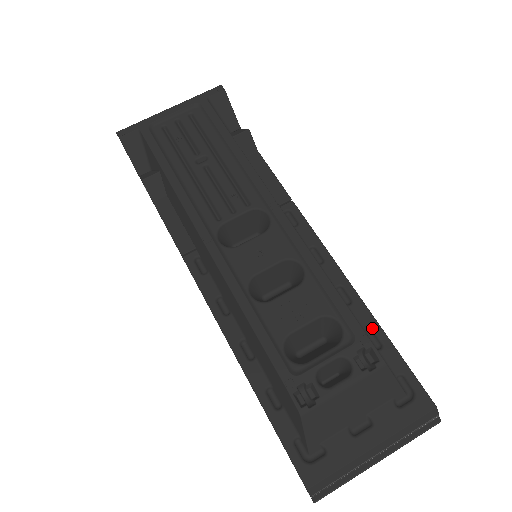
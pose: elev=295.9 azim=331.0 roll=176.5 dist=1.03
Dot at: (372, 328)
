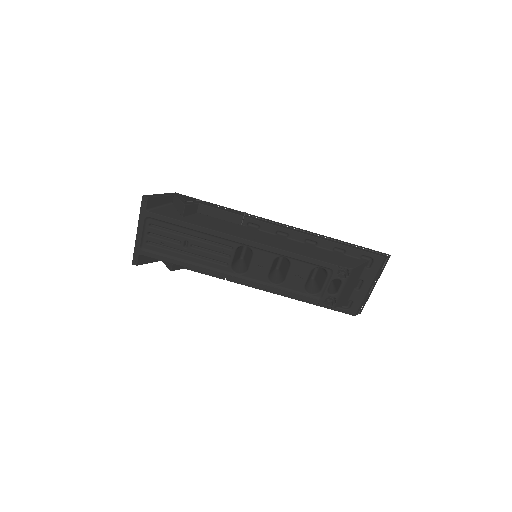
Dot at: (335, 247)
